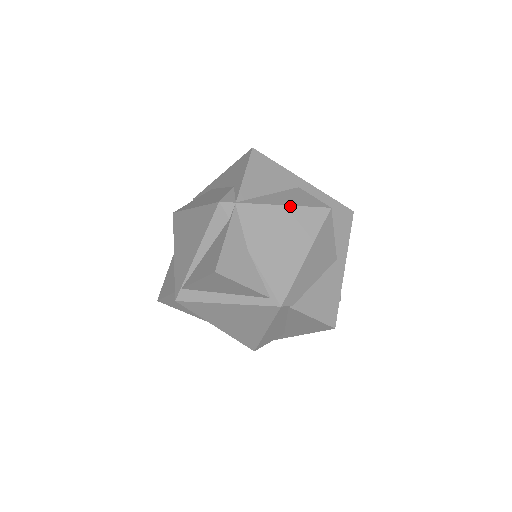
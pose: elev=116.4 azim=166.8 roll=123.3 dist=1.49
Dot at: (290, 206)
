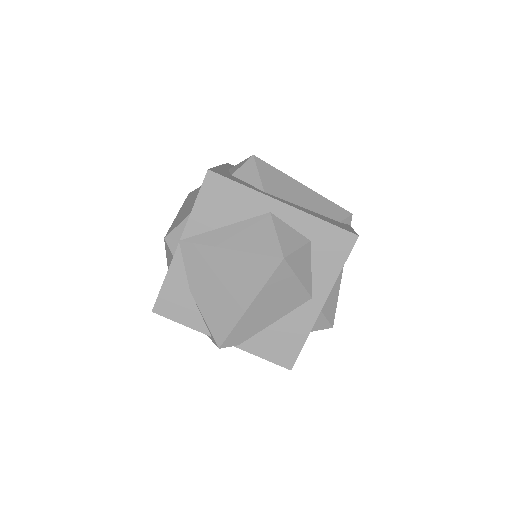
Dot at: (235, 251)
